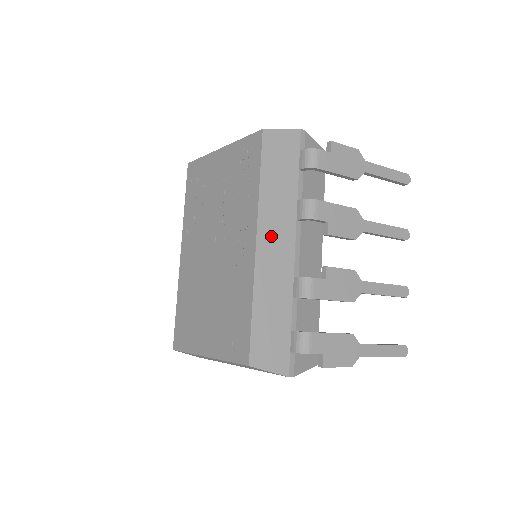
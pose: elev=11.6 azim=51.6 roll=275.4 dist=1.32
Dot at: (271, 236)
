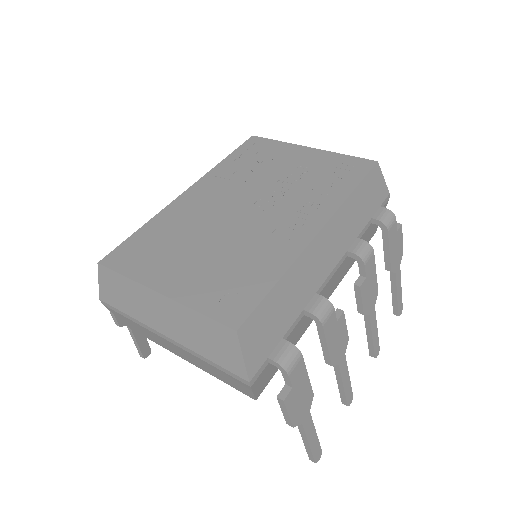
Dot at: (329, 240)
